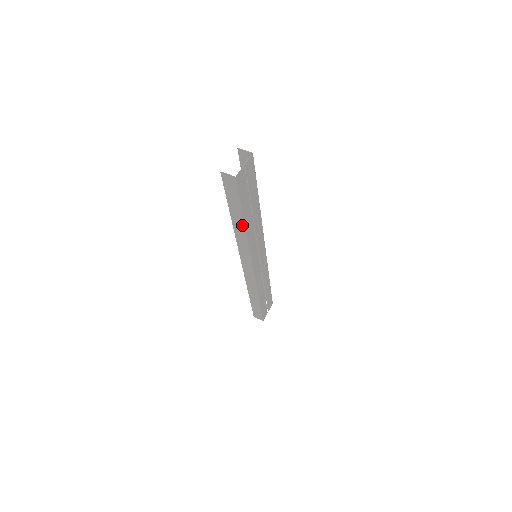
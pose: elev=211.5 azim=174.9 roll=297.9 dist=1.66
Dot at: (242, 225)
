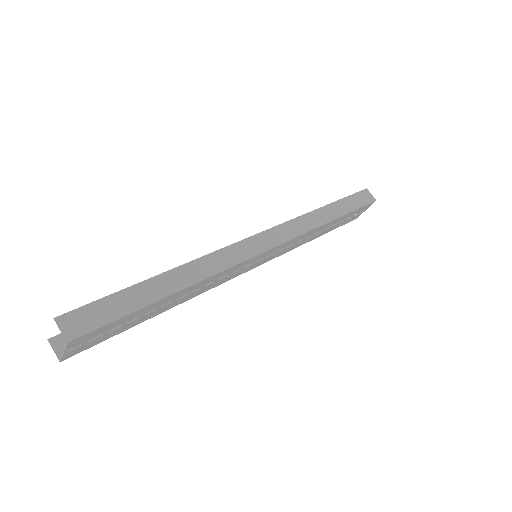
Dot at: occluded
